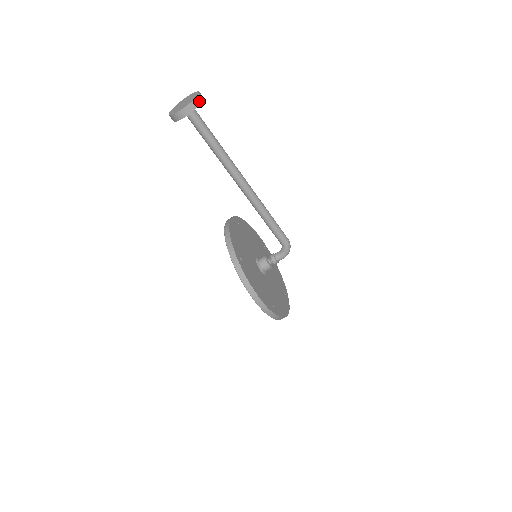
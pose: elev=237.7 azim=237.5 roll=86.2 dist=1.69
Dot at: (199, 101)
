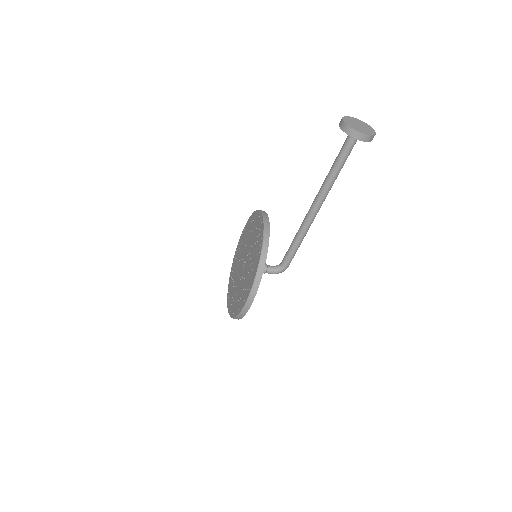
Dot at: occluded
